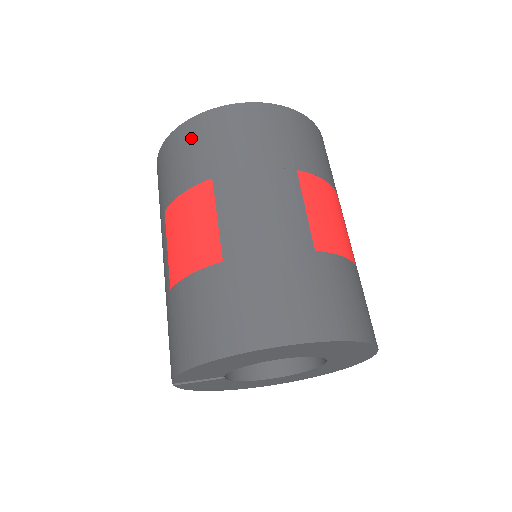
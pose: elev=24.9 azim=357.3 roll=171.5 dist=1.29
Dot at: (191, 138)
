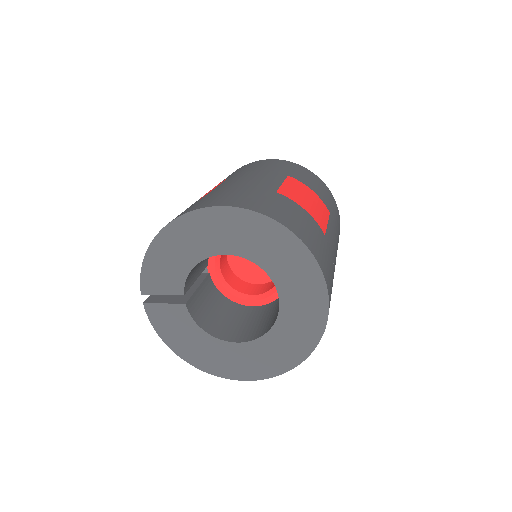
Dot at: occluded
